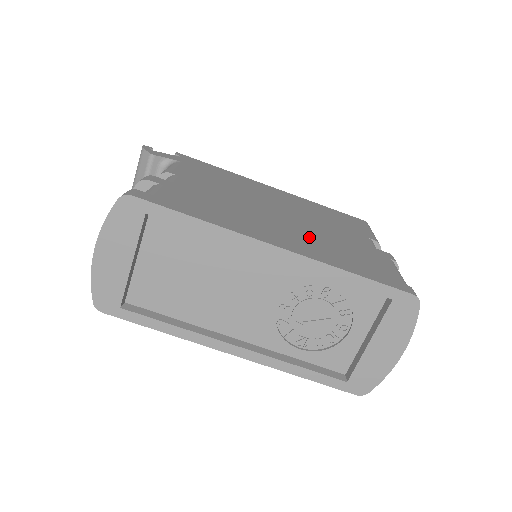
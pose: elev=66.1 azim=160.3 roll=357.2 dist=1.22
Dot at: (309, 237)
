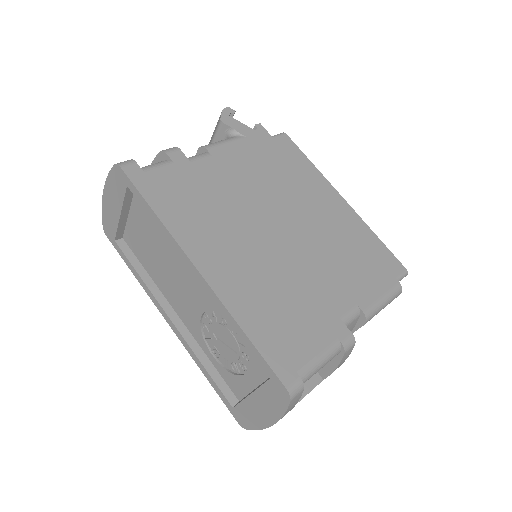
Dot at: (261, 274)
